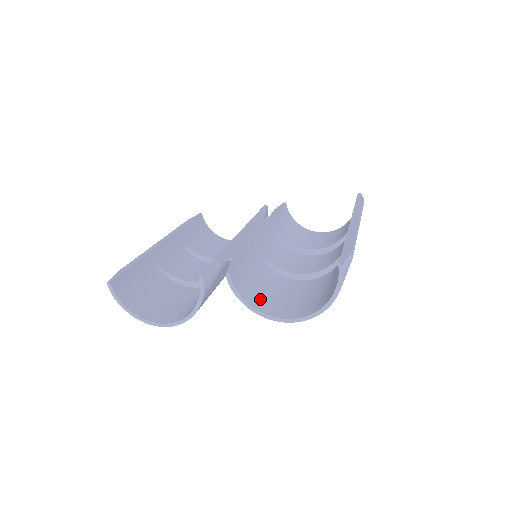
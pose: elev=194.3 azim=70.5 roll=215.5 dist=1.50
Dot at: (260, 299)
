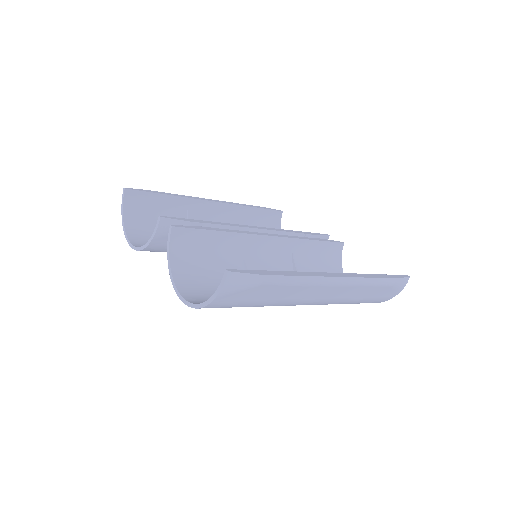
Dot at: (189, 270)
